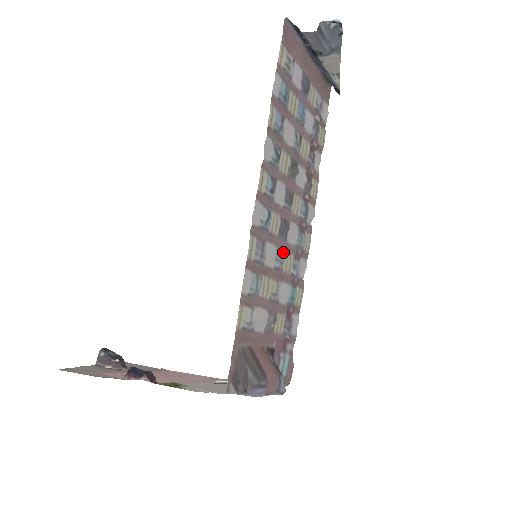
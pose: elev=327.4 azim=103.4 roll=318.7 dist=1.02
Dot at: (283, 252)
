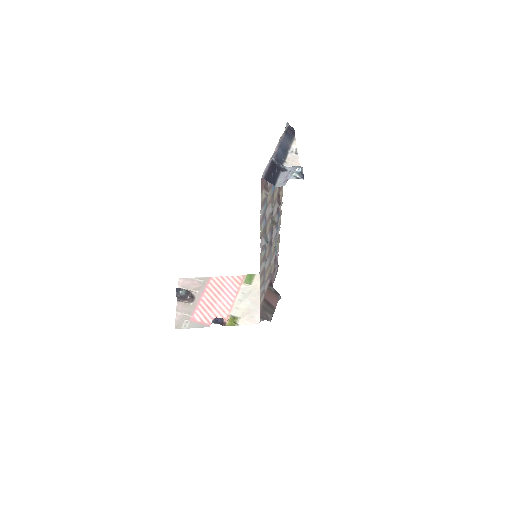
Dot at: occluded
